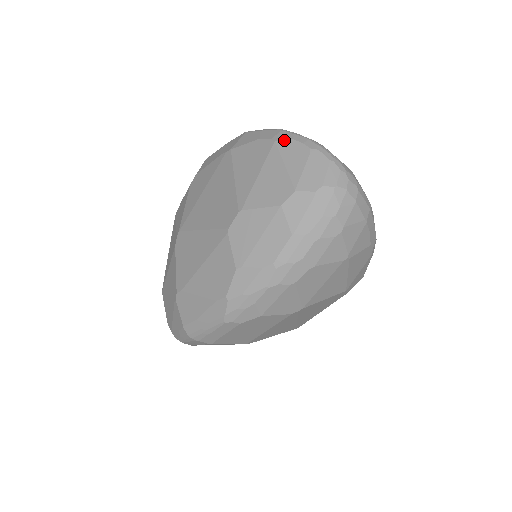
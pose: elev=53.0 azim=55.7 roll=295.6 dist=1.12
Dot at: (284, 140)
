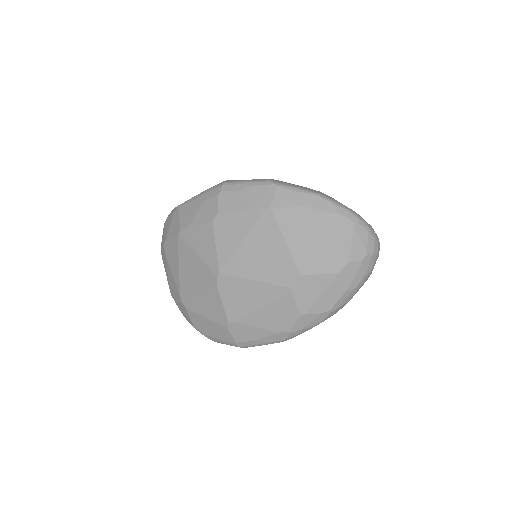
Dot at: (330, 213)
